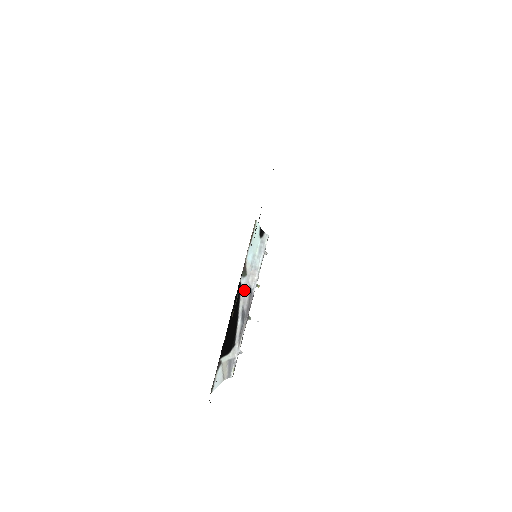
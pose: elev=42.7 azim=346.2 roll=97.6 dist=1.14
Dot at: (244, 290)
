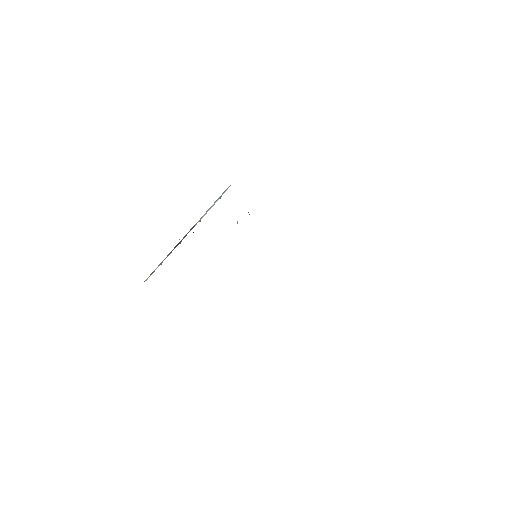
Dot at: occluded
